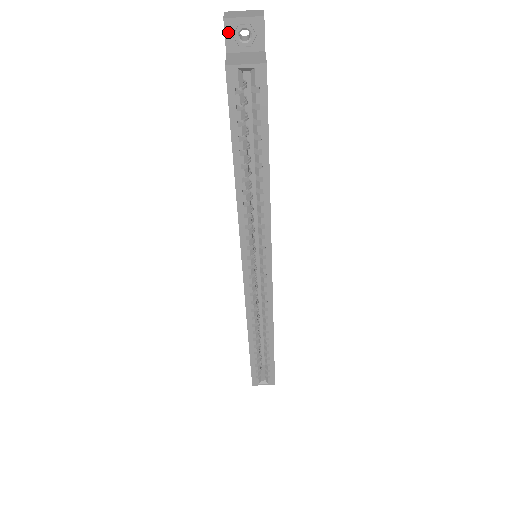
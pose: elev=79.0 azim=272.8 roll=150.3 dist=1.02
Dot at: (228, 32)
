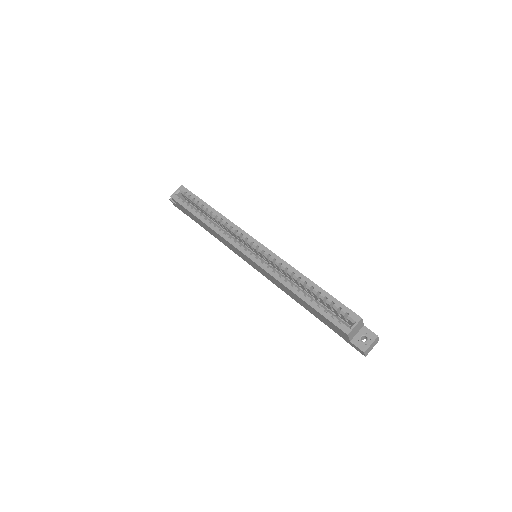
Dot at: (173, 201)
